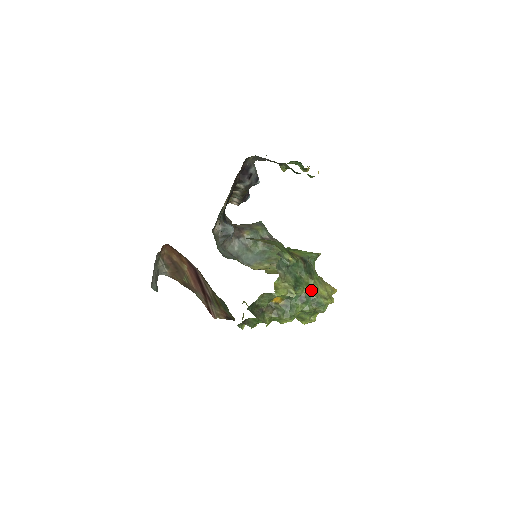
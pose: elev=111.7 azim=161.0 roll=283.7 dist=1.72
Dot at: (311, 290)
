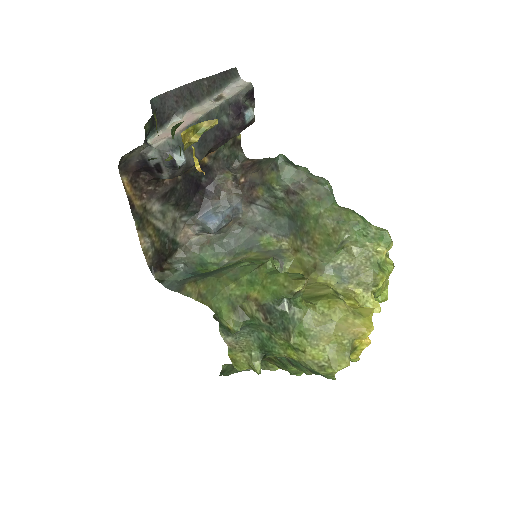
Dot at: (294, 354)
